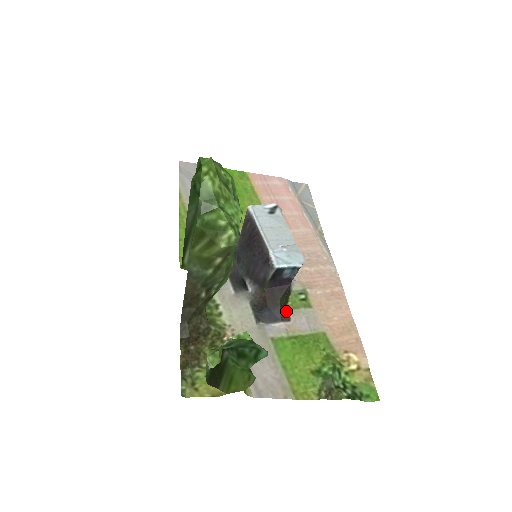
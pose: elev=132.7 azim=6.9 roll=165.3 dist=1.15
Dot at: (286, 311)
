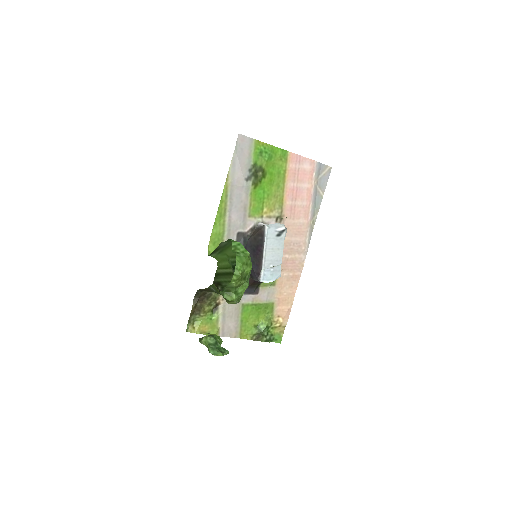
Dot at: (258, 288)
